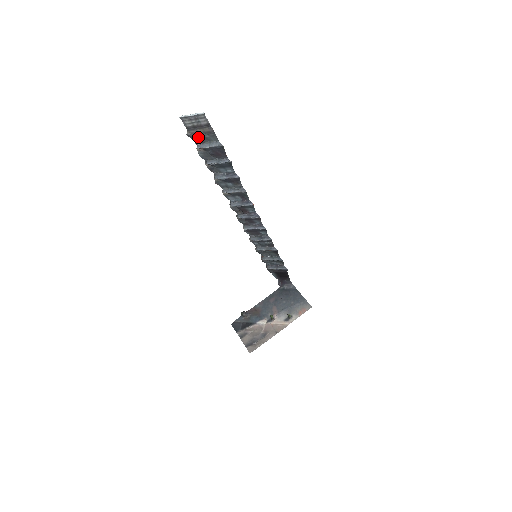
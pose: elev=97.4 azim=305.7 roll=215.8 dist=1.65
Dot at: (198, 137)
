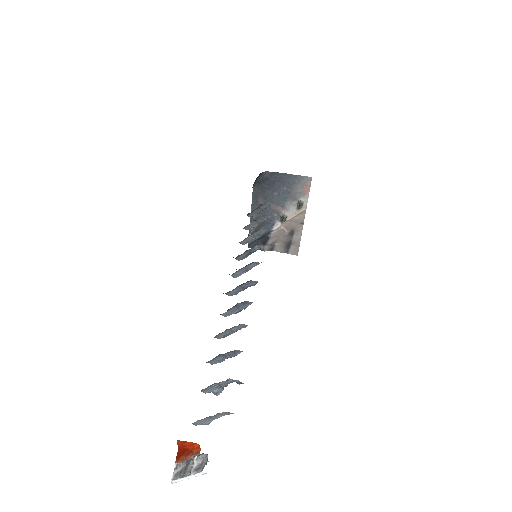
Dot at: occluded
